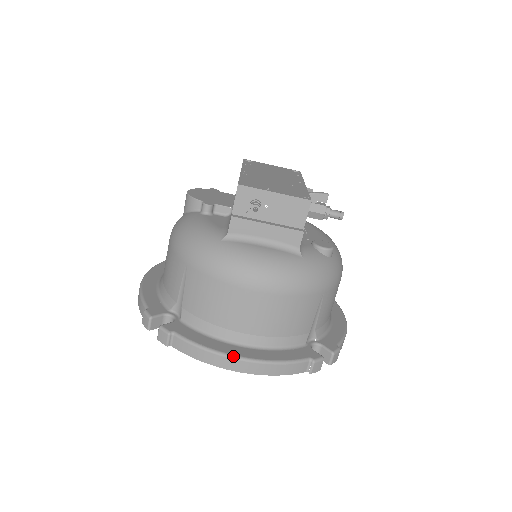
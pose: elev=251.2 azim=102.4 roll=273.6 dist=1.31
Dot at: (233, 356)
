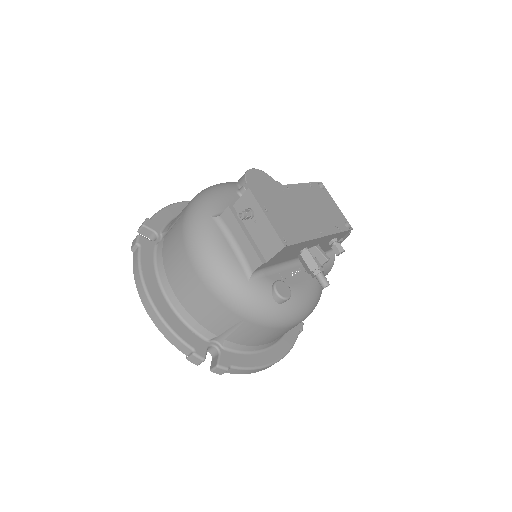
Dot at: (148, 294)
